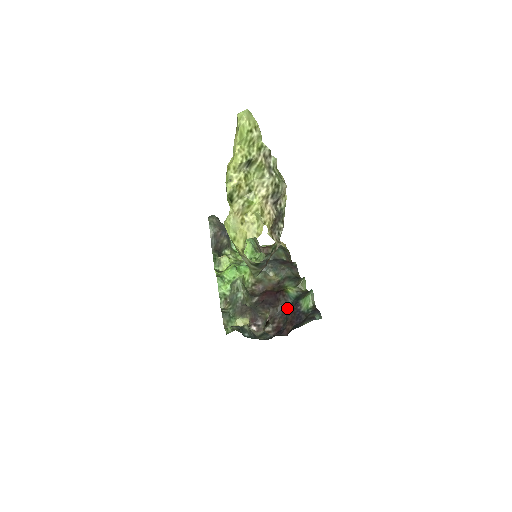
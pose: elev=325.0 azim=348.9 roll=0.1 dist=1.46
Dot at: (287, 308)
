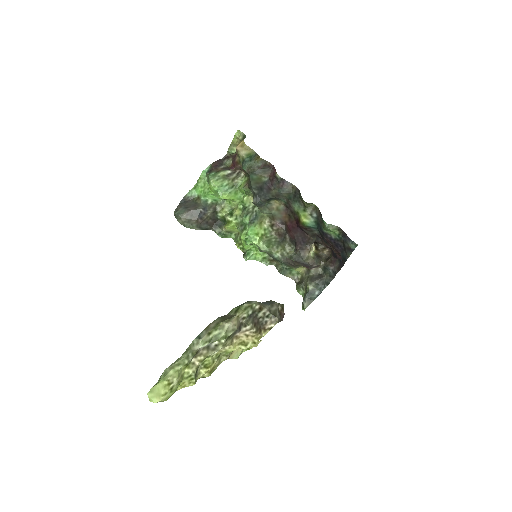
Dot at: (319, 235)
